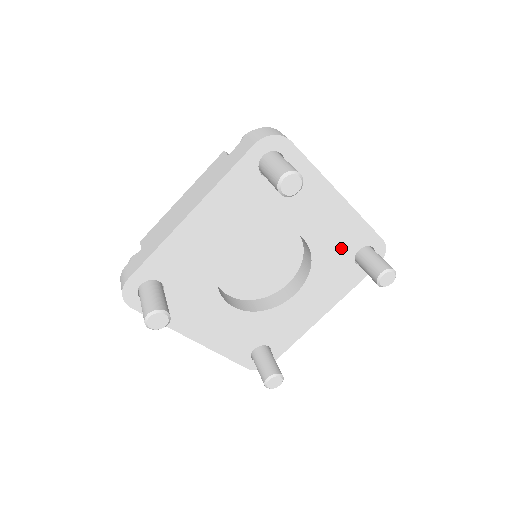
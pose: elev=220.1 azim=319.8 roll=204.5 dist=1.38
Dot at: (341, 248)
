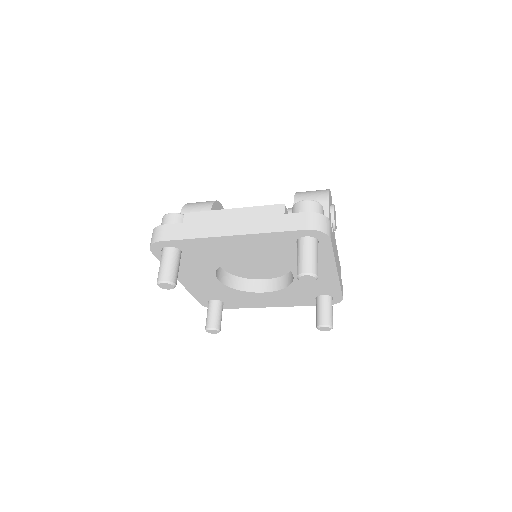
Dot at: (313, 289)
